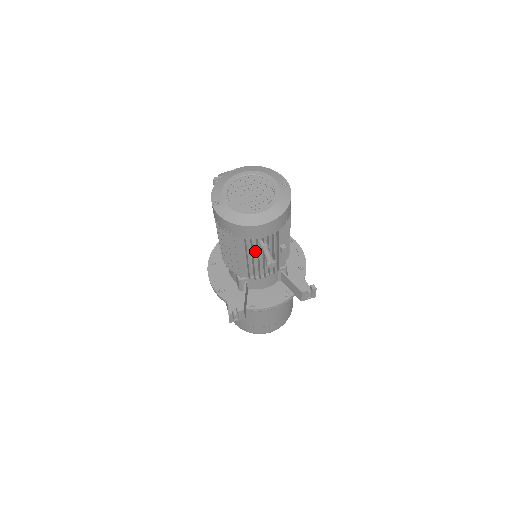
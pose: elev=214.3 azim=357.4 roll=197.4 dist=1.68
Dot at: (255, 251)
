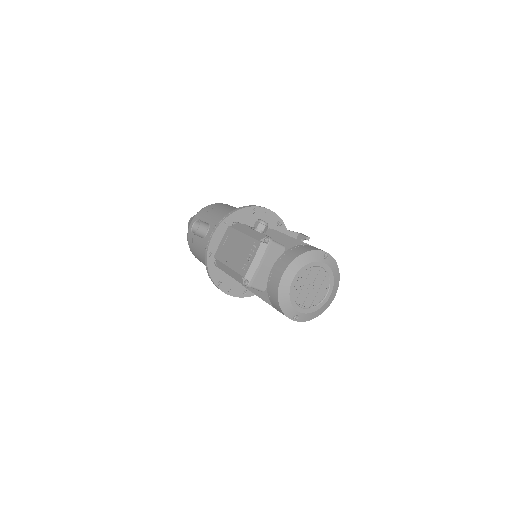
Dot at: occluded
